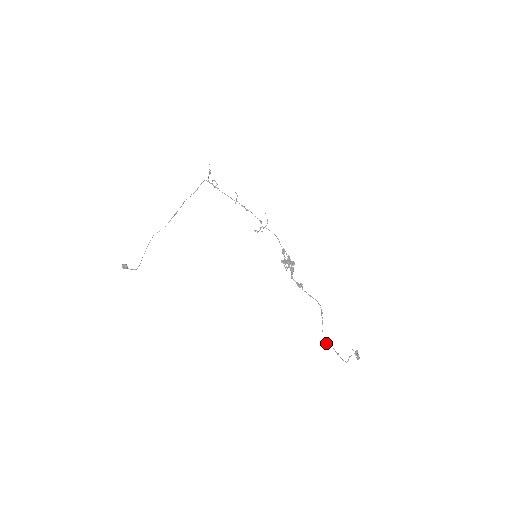
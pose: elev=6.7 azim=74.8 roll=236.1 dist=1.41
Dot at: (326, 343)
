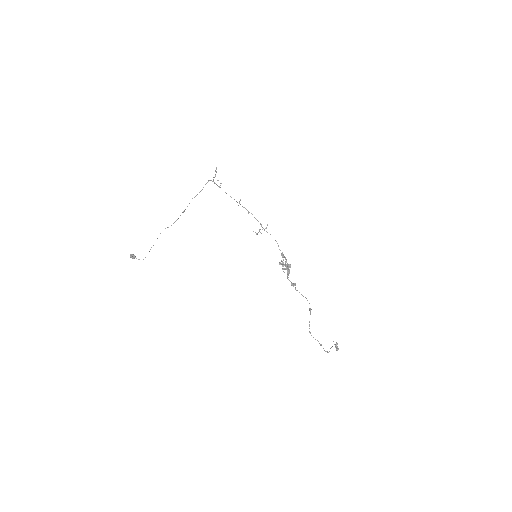
Dot at: occluded
